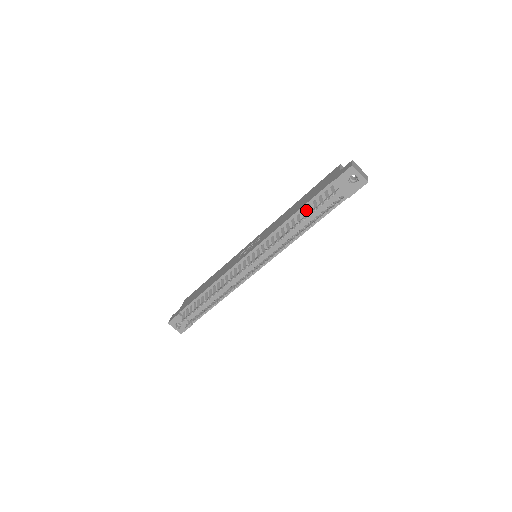
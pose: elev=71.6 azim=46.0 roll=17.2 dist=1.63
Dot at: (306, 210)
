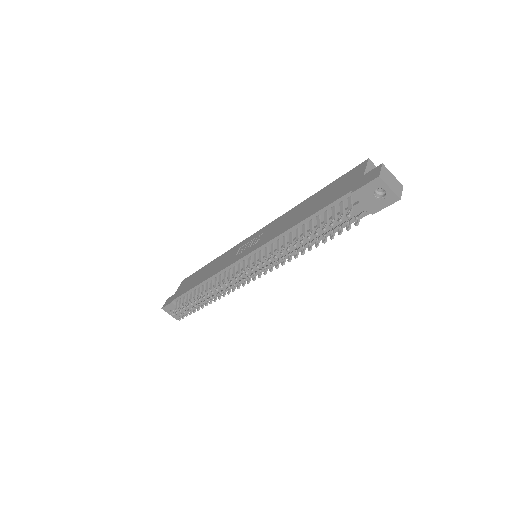
Dot at: (315, 220)
